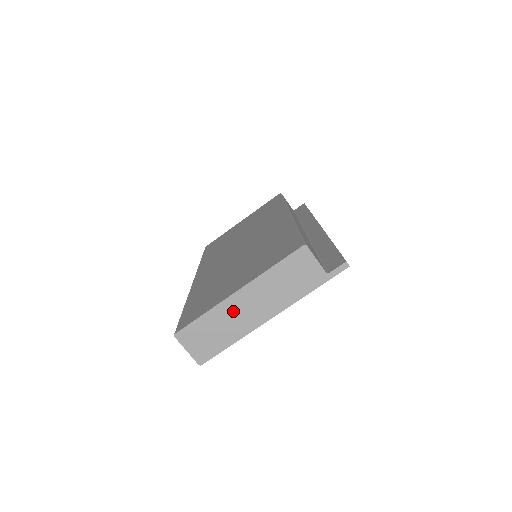
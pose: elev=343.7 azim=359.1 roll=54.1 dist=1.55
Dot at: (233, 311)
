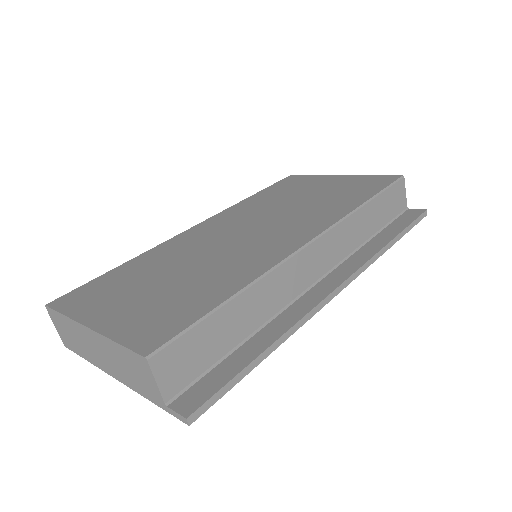
Dot at: (84, 338)
